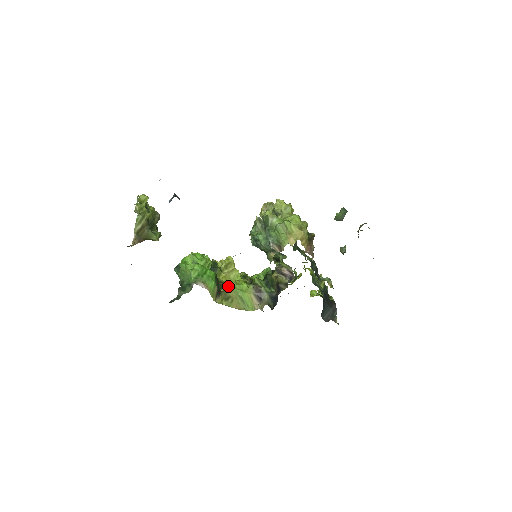
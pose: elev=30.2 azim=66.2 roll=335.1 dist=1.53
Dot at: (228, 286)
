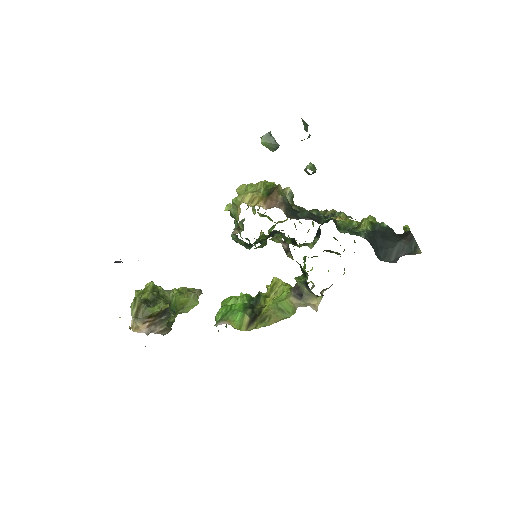
Dot at: (268, 307)
